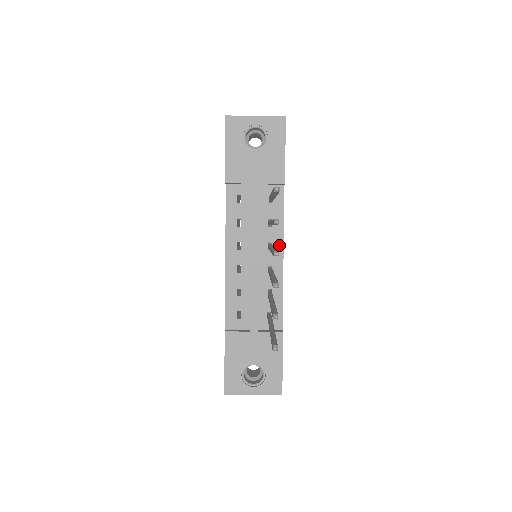
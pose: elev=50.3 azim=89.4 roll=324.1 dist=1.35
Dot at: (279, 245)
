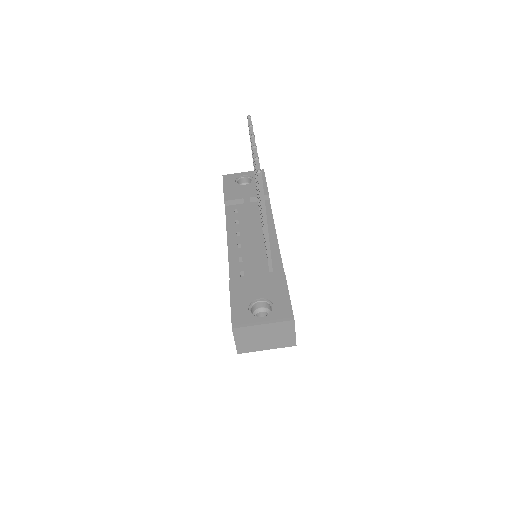
Dot at: (271, 228)
